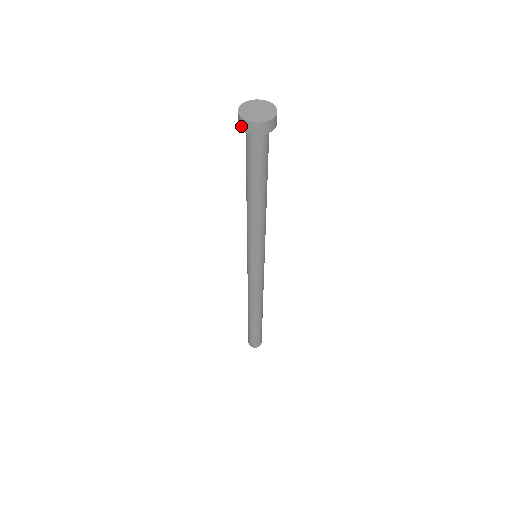
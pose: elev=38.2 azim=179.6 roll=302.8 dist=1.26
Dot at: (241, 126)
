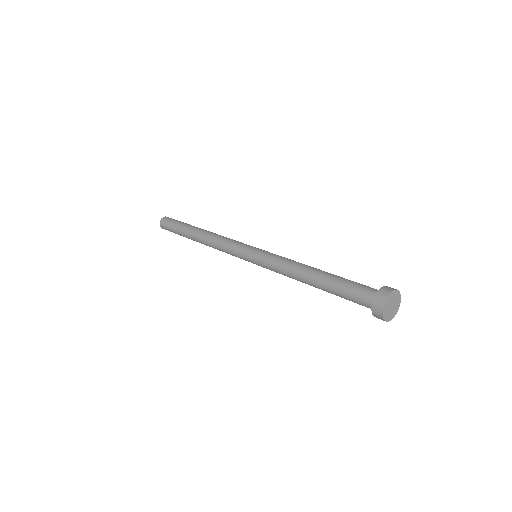
Dot at: occluded
